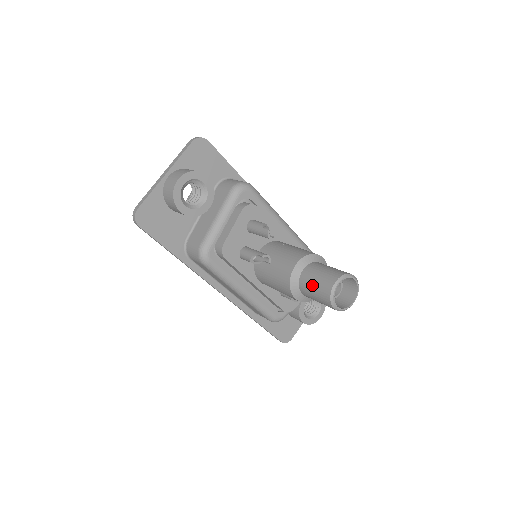
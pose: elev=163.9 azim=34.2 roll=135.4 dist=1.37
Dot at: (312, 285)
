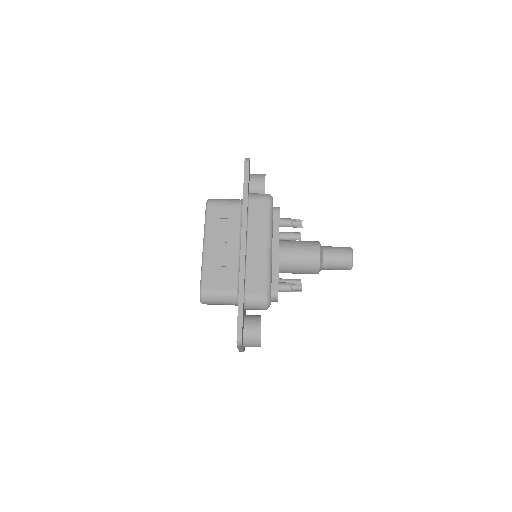
Dot at: occluded
